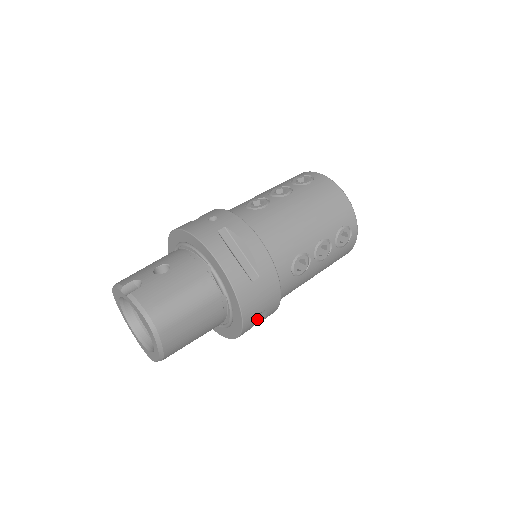
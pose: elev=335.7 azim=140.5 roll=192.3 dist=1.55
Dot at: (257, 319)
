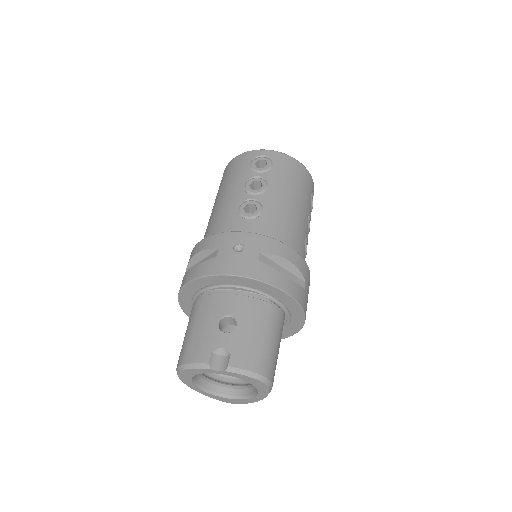
Dot at: occluded
